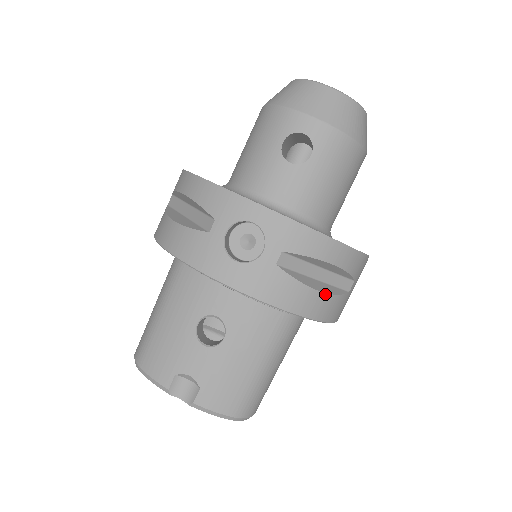
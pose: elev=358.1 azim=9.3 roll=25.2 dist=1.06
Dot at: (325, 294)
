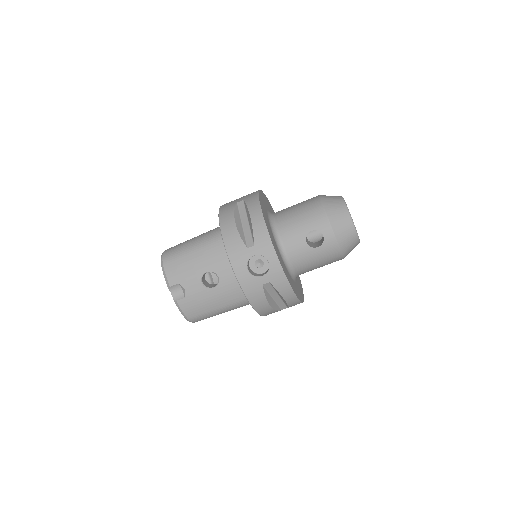
Dot at: (271, 307)
